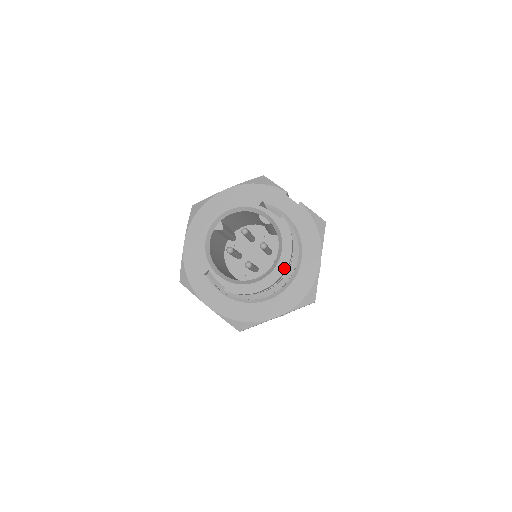
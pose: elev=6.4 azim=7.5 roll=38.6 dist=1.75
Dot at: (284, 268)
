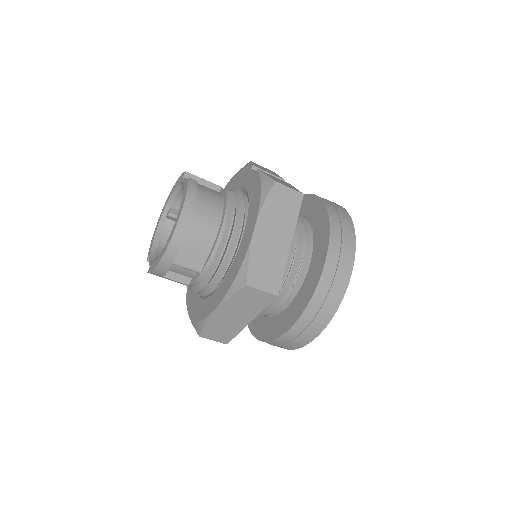
Dot at: (173, 232)
